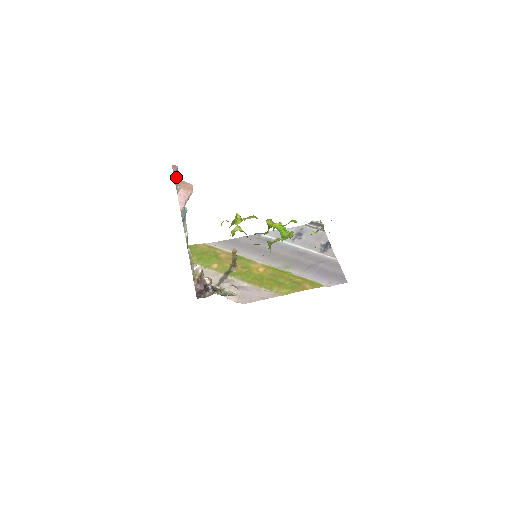
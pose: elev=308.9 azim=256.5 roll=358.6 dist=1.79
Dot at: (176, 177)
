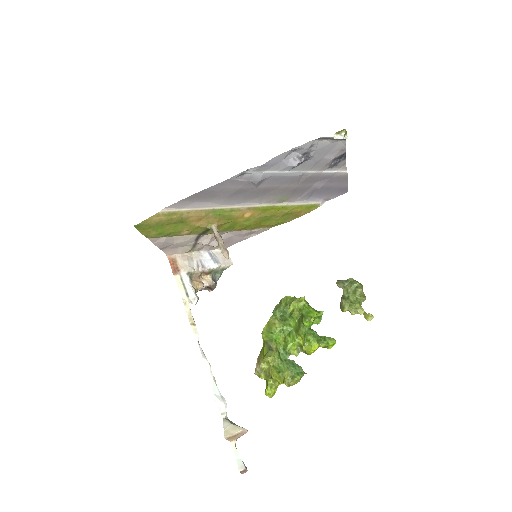
Dot at: (240, 459)
